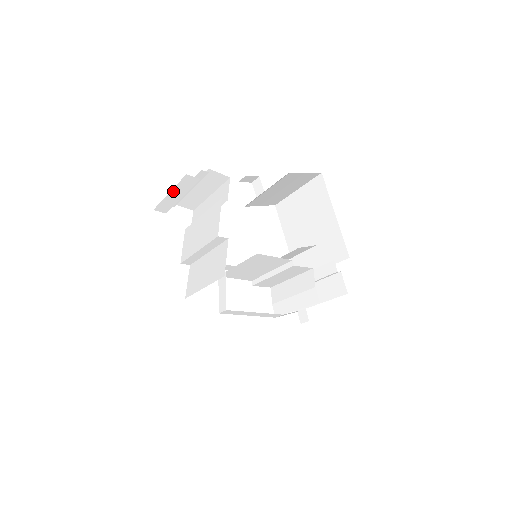
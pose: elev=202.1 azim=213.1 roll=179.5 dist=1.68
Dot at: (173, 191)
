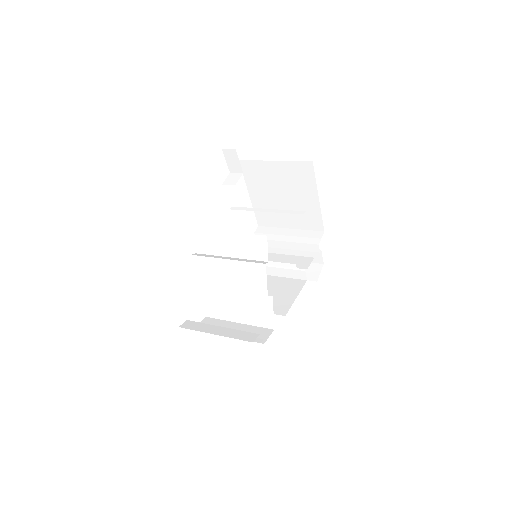
Dot at: occluded
